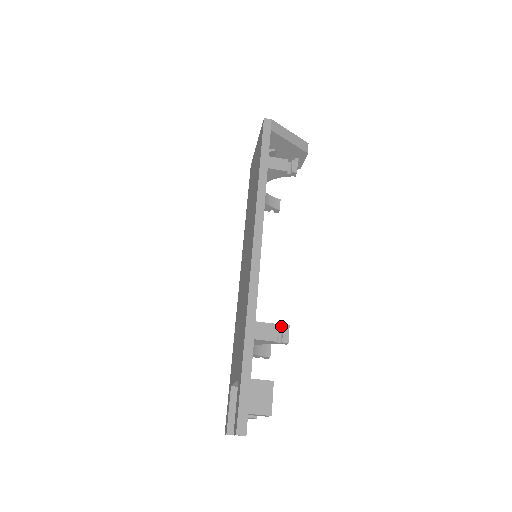
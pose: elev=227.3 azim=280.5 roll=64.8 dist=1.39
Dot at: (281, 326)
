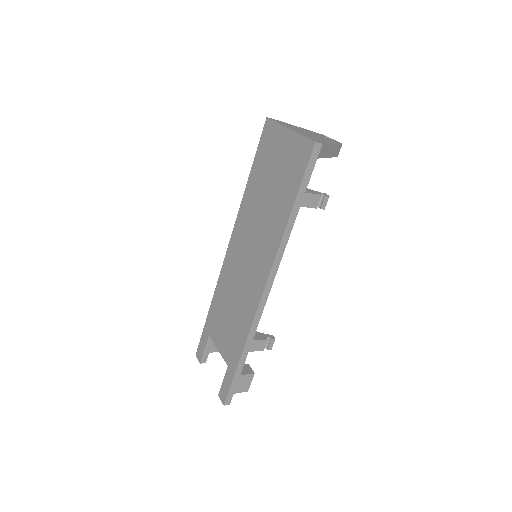
Dot at: (269, 337)
